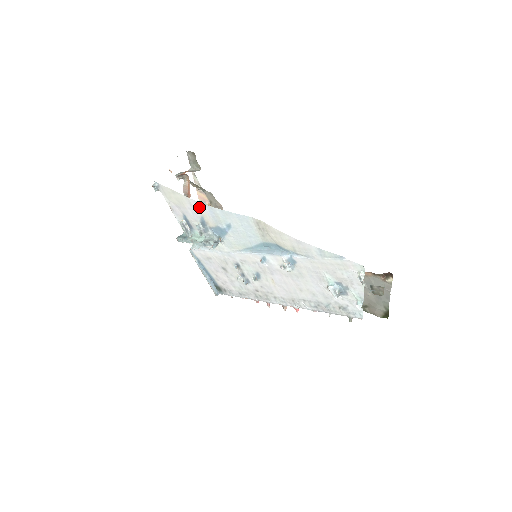
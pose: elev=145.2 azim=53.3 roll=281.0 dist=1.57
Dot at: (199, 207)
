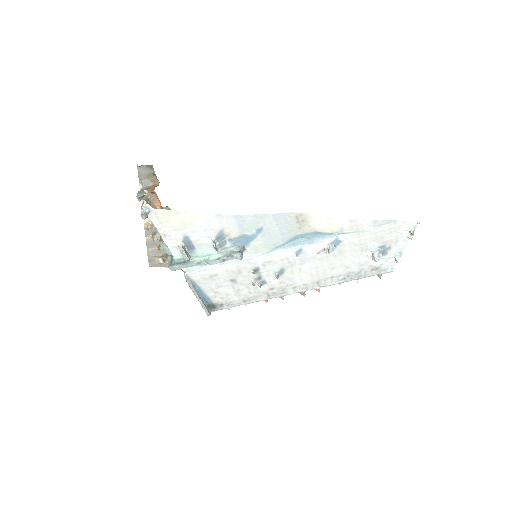
Dot at: (221, 220)
